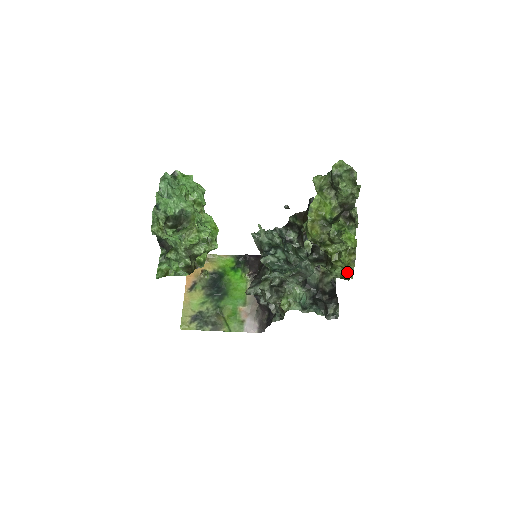
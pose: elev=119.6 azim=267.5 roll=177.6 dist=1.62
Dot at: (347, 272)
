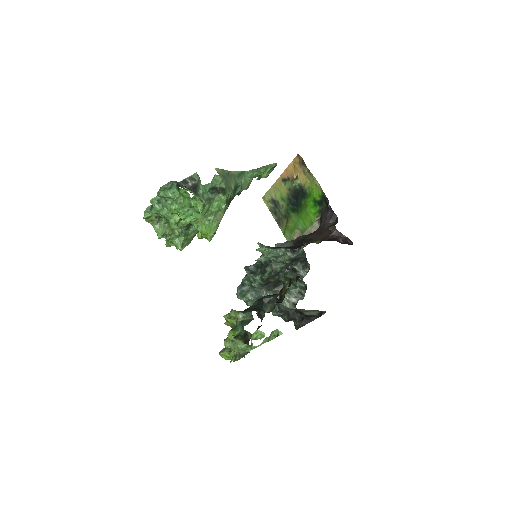
Dot at: occluded
